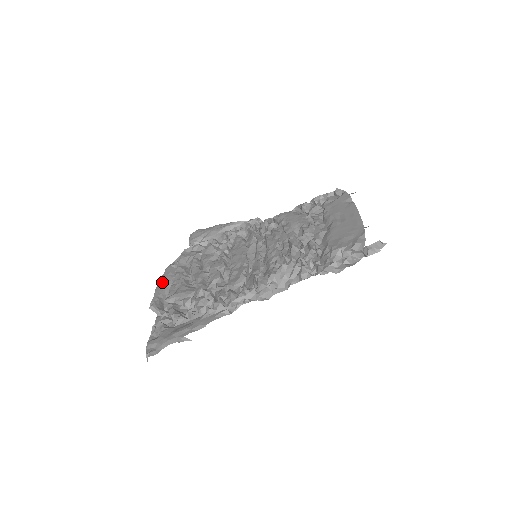
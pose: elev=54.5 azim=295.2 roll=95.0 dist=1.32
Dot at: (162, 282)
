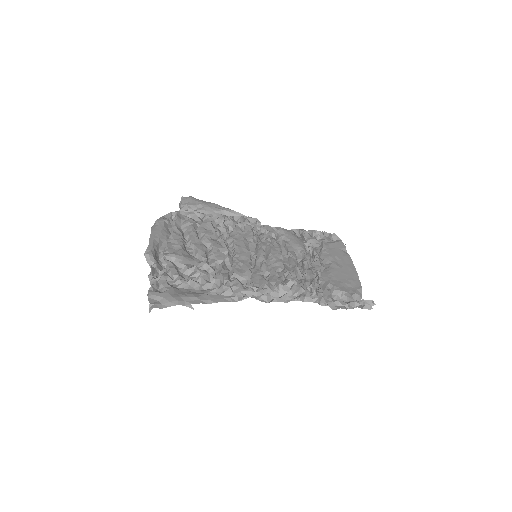
Dot at: (157, 233)
